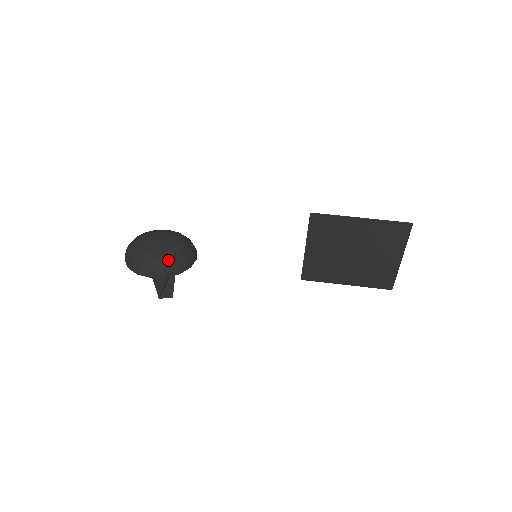
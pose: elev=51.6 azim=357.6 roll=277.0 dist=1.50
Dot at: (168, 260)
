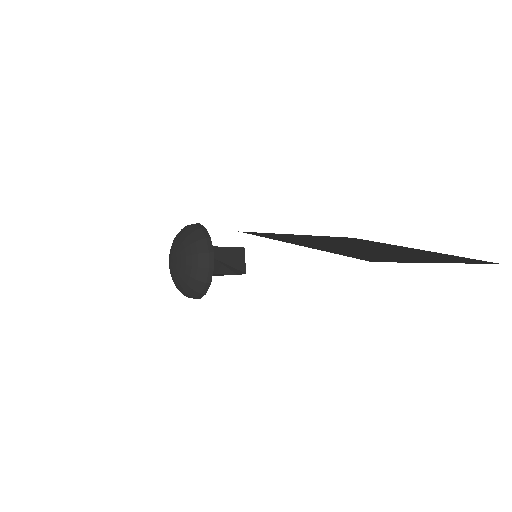
Dot at: (186, 289)
